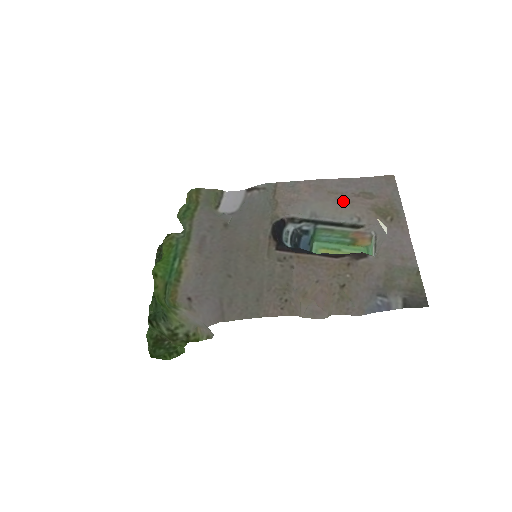
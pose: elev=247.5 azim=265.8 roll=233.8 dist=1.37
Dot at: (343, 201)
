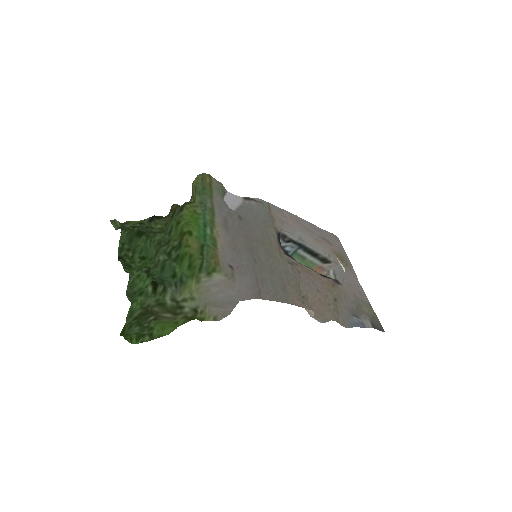
Dot at: (316, 238)
